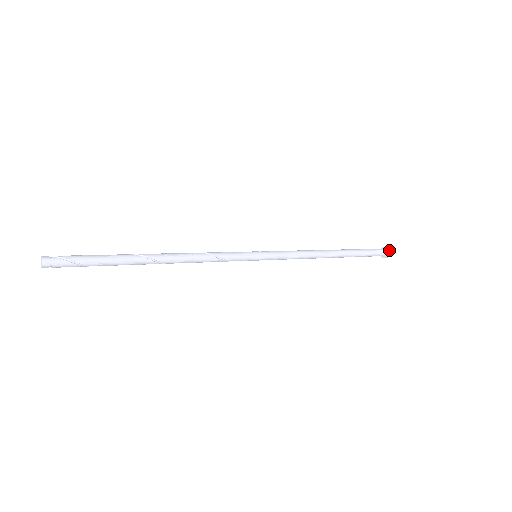
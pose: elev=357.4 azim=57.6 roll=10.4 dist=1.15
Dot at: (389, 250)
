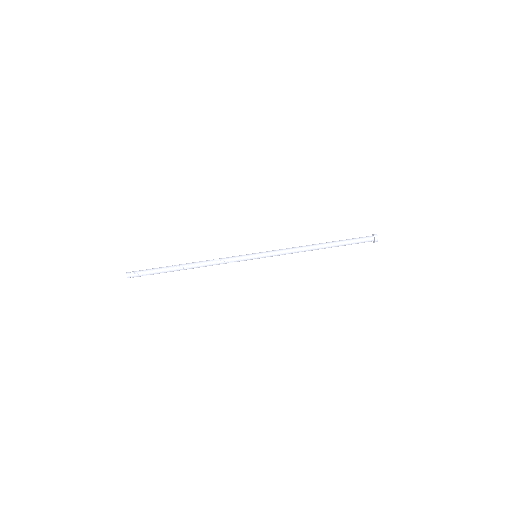
Dot at: (376, 238)
